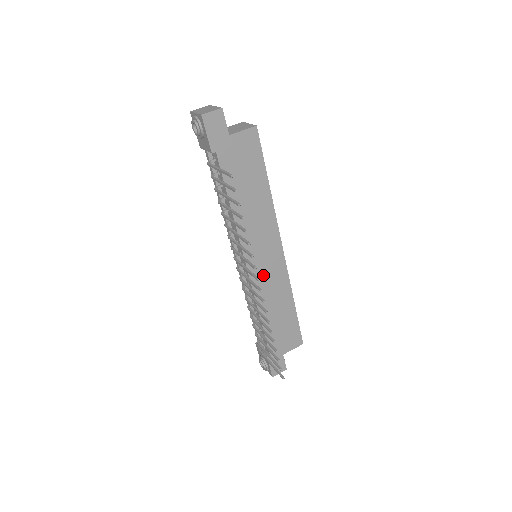
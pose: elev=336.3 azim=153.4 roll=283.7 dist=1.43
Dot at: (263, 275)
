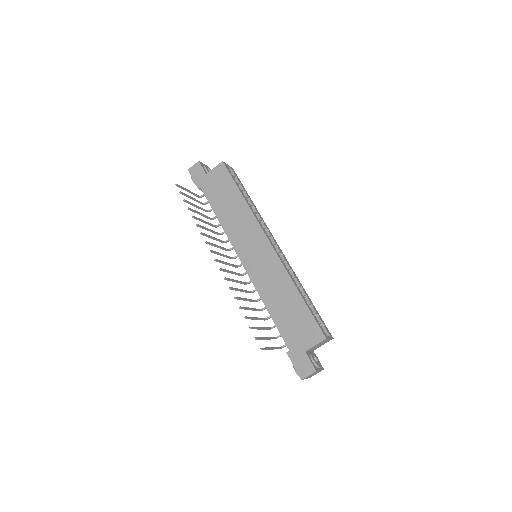
Dot at: (258, 268)
